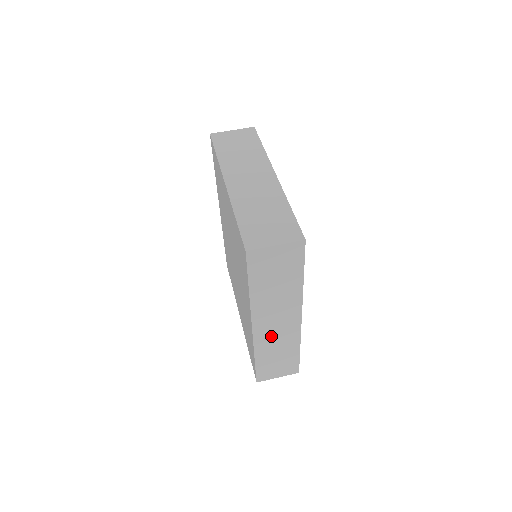
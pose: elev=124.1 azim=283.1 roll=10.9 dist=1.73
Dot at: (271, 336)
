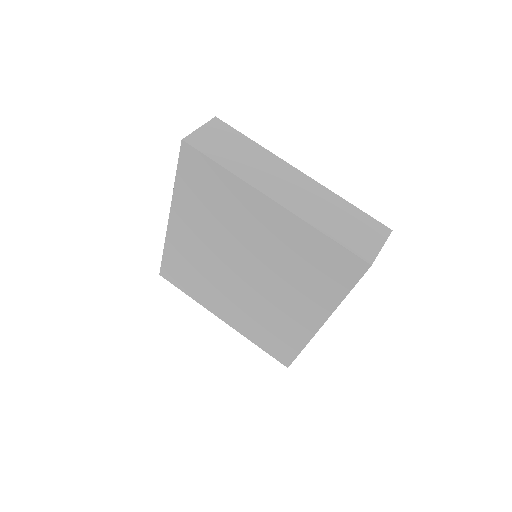
Dot at: occluded
